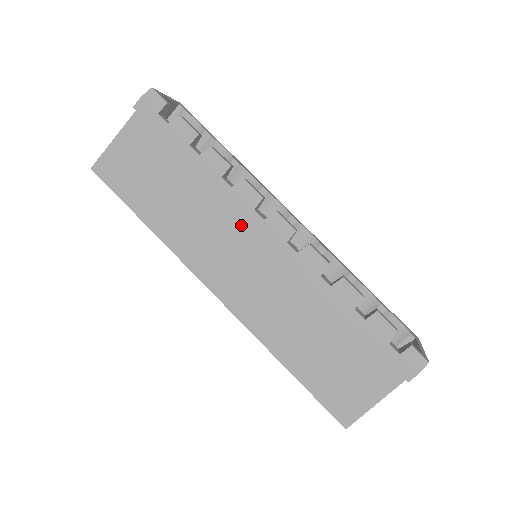
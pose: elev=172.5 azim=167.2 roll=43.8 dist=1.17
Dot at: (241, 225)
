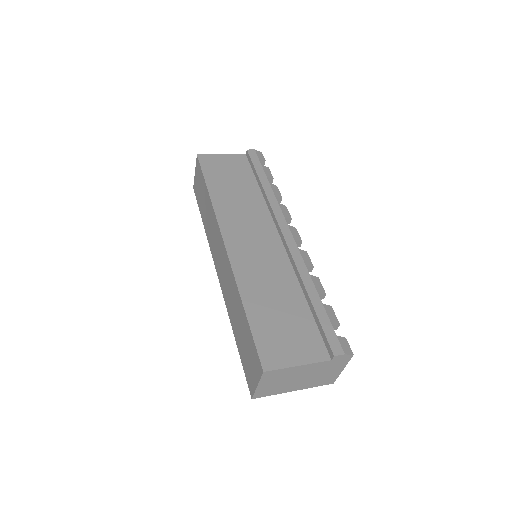
Dot at: (269, 223)
